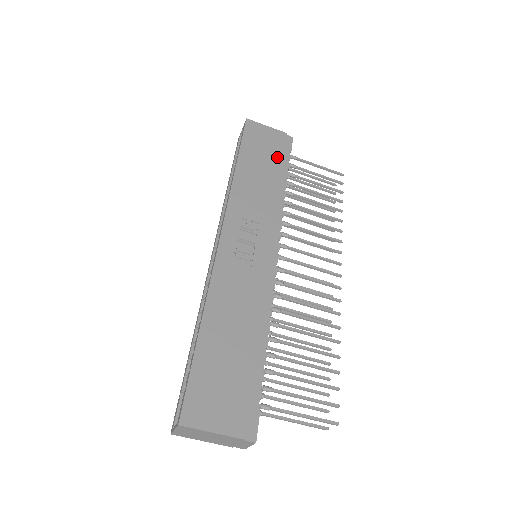
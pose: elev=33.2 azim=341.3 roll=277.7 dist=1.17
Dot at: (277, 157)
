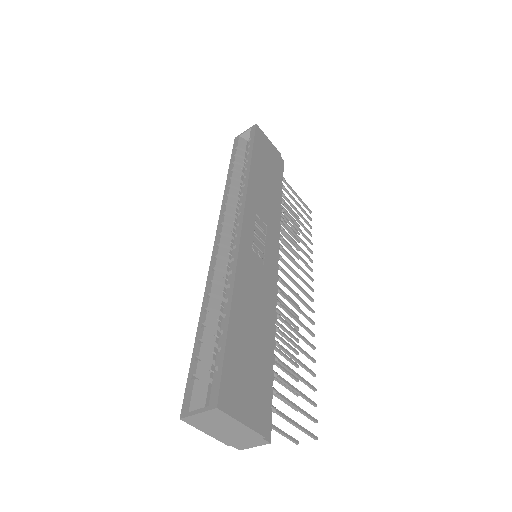
Dot at: (276, 172)
